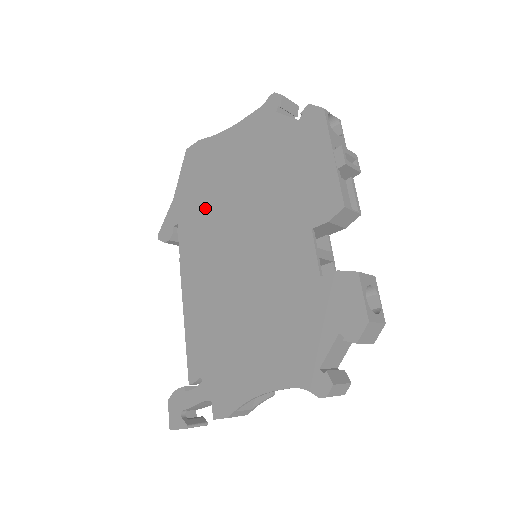
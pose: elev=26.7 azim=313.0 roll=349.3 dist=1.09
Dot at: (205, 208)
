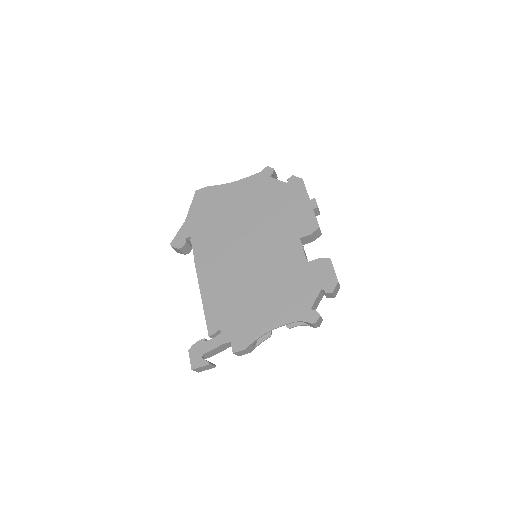
Dot at: (216, 227)
